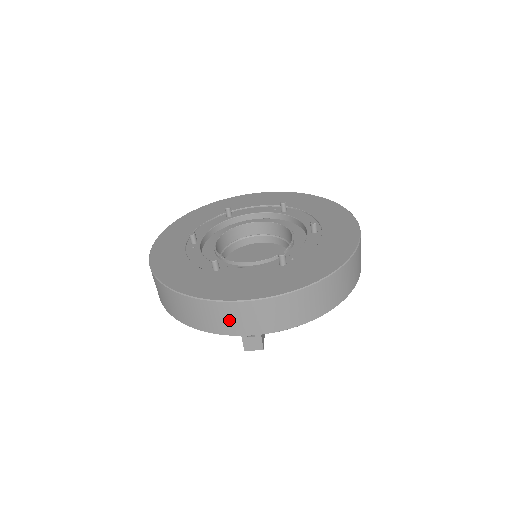
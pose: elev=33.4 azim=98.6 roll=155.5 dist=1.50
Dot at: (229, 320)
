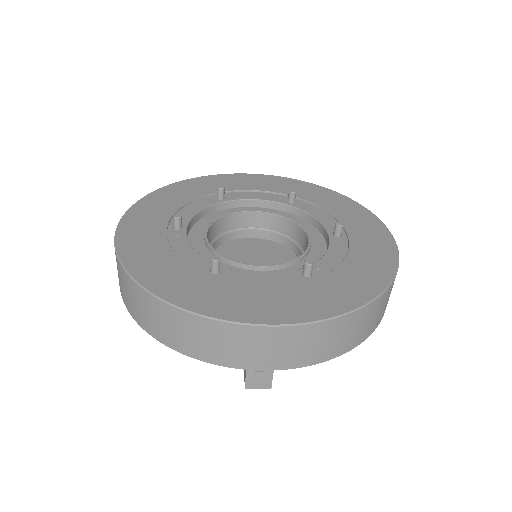
Dot at: (236, 348)
